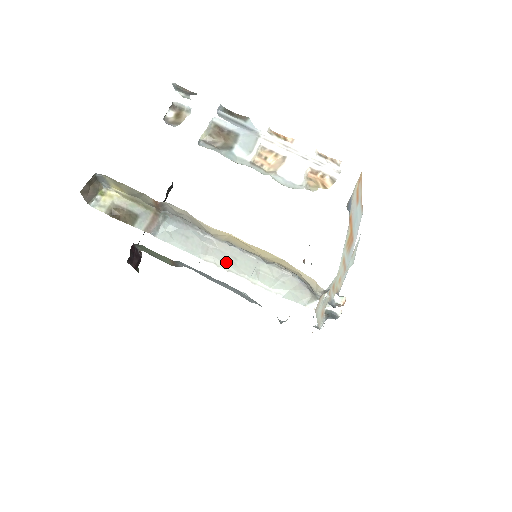
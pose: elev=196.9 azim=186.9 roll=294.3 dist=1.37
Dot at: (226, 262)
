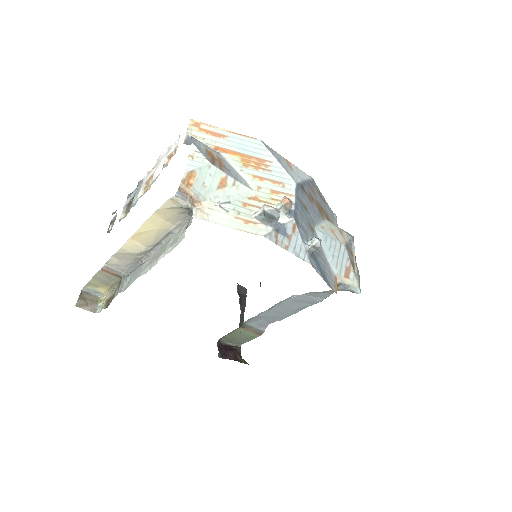
Dot at: (154, 260)
